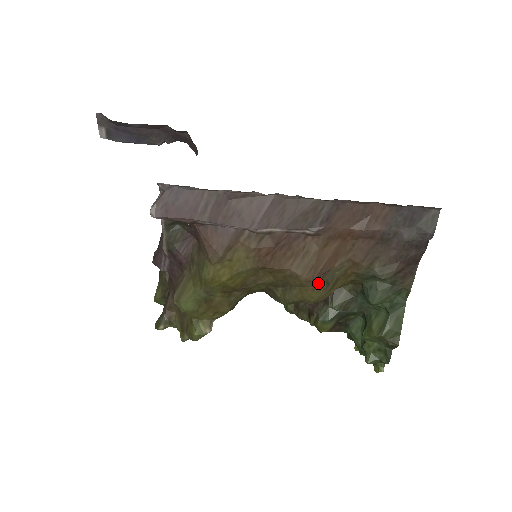
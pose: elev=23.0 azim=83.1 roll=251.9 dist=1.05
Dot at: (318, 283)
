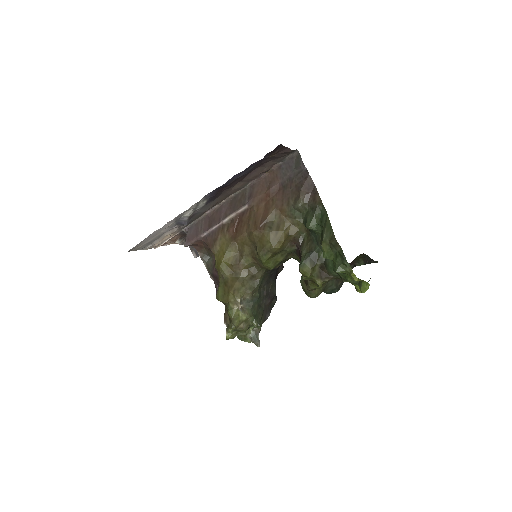
Dot at: (263, 230)
